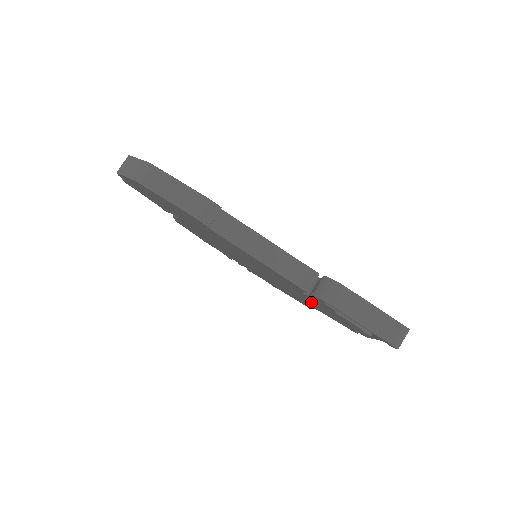
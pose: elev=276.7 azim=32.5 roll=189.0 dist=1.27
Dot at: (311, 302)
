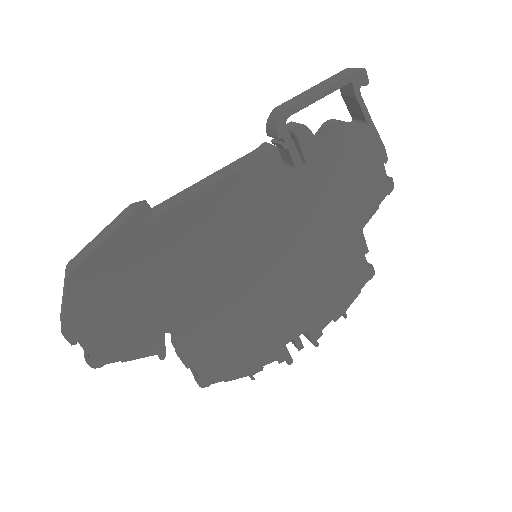
Dot at: (328, 204)
